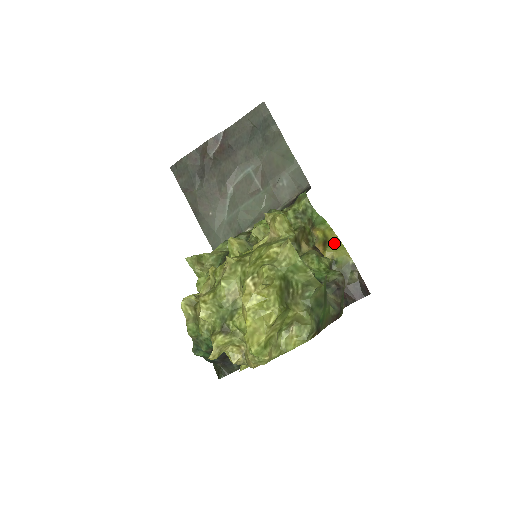
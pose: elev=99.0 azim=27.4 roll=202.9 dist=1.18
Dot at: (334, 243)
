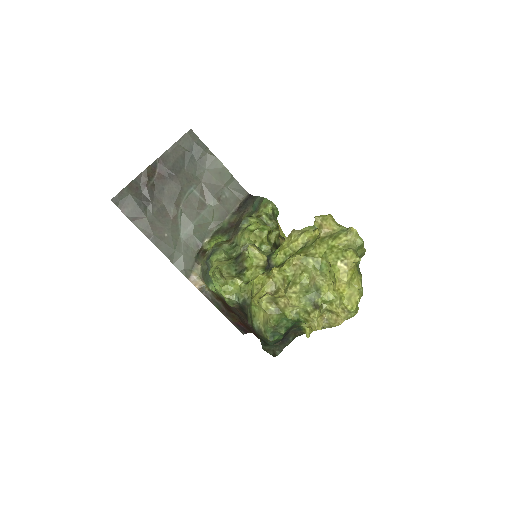
Dot at: occluded
